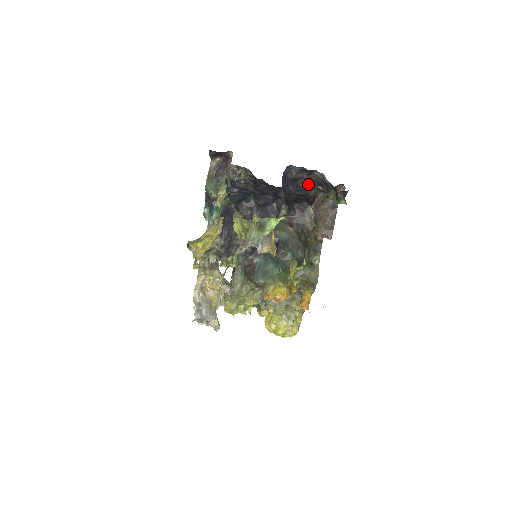
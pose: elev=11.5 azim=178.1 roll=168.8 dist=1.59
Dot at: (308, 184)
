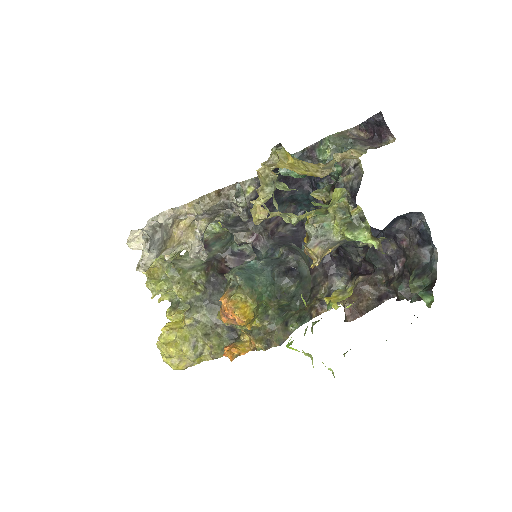
Dot at: (390, 253)
